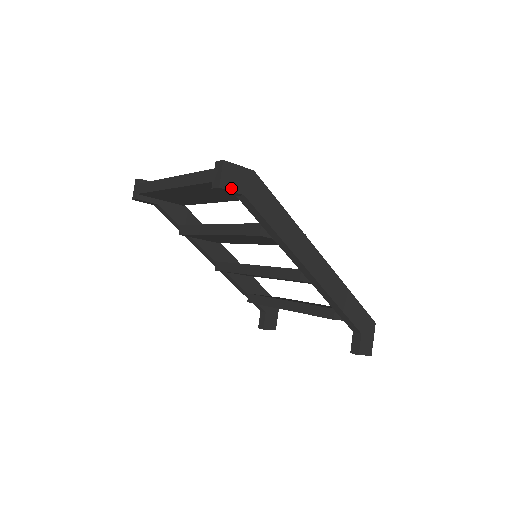
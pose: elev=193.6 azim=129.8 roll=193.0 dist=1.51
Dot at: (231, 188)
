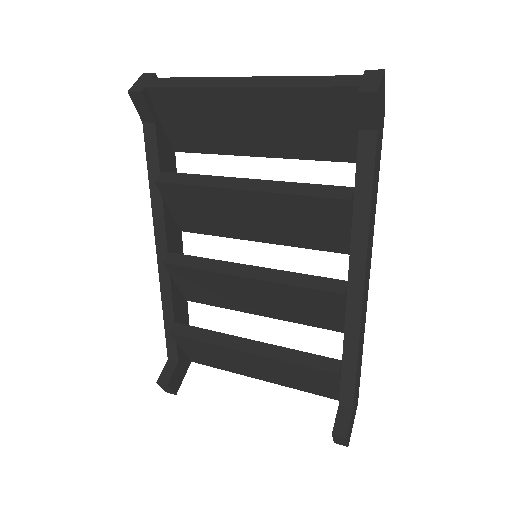
Dot at: (378, 107)
